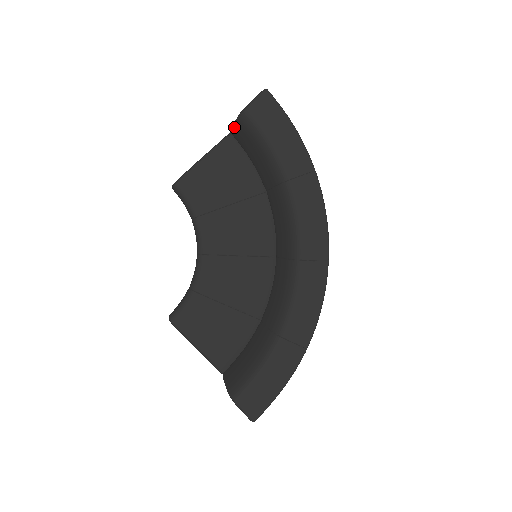
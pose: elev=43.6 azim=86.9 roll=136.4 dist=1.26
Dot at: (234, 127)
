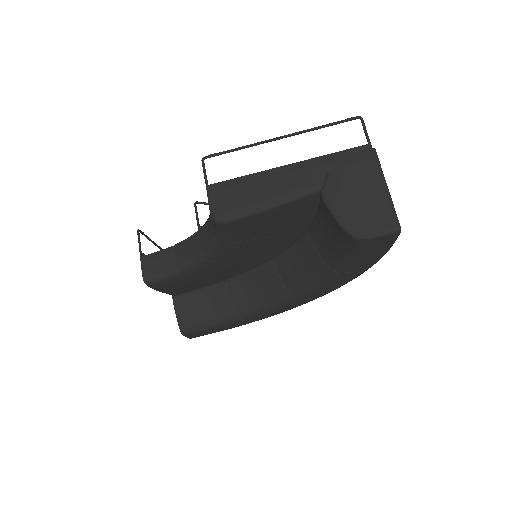
Dot at: (332, 215)
